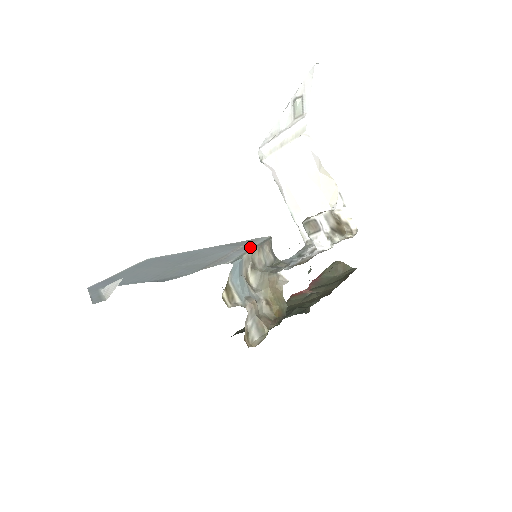
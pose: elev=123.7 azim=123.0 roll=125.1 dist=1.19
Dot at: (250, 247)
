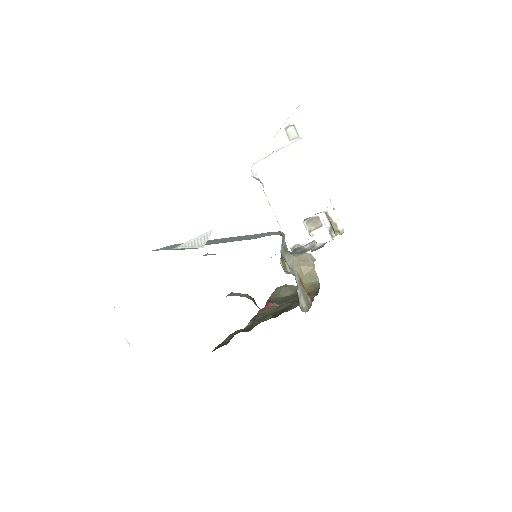
Dot at: occluded
